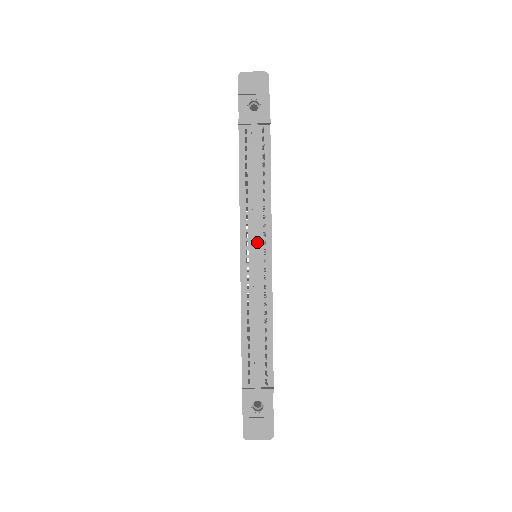
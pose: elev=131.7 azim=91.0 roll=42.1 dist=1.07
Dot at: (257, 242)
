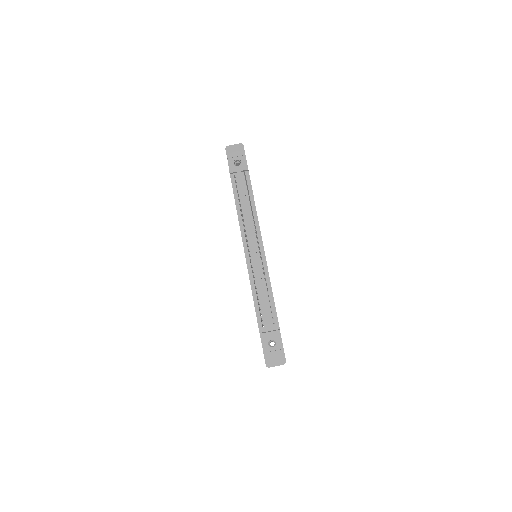
Dot at: (252, 238)
